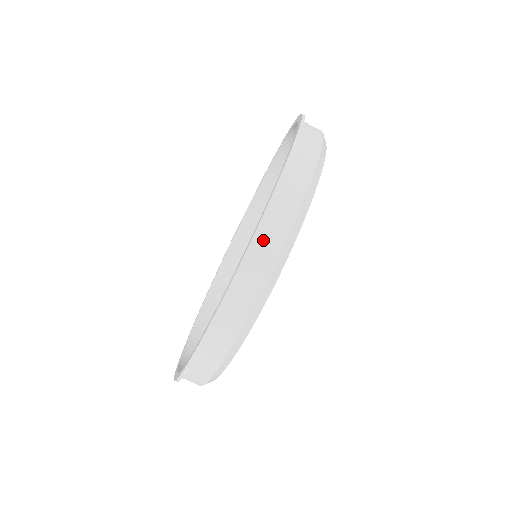
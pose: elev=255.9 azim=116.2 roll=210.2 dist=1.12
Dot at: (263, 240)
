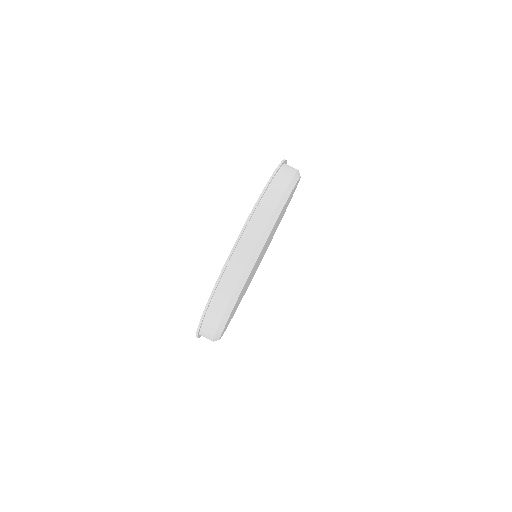
Dot at: (258, 214)
